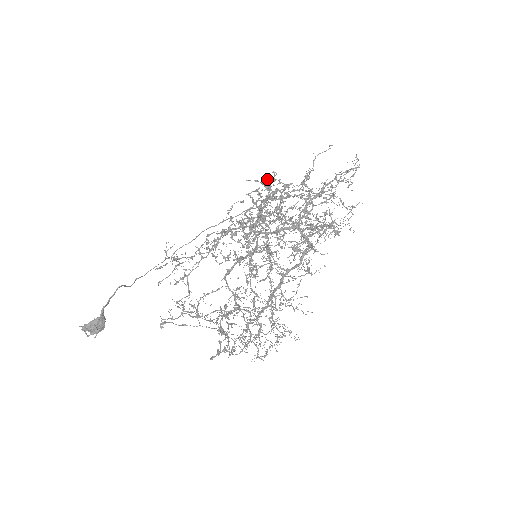
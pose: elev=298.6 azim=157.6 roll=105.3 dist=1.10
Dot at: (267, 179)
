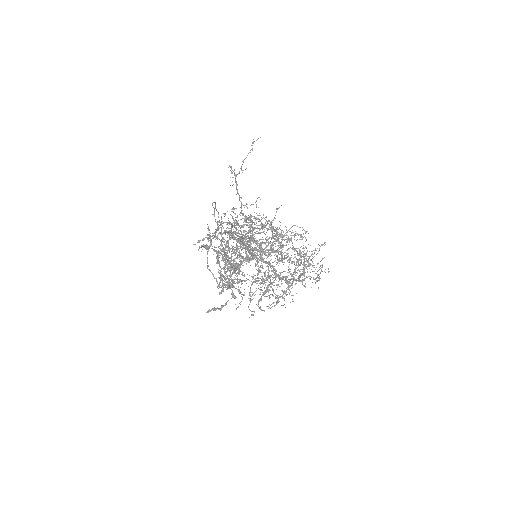
Dot at: occluded
